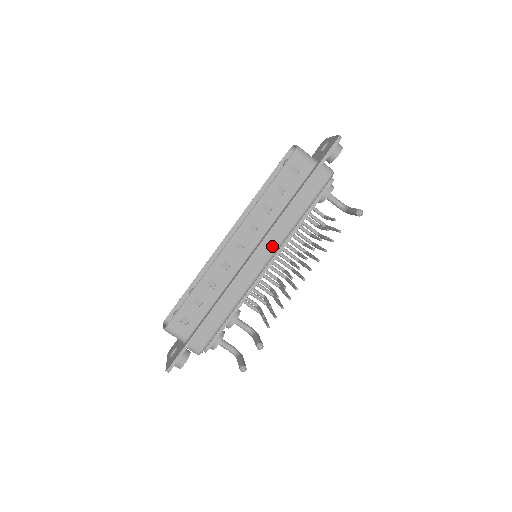
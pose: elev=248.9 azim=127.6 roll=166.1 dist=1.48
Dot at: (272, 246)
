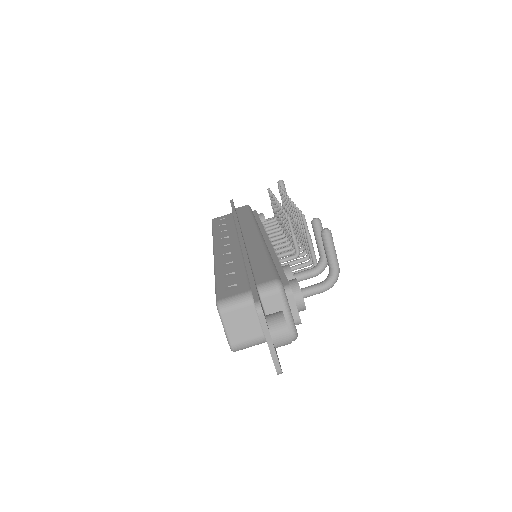
Dot at: (250, 228)
